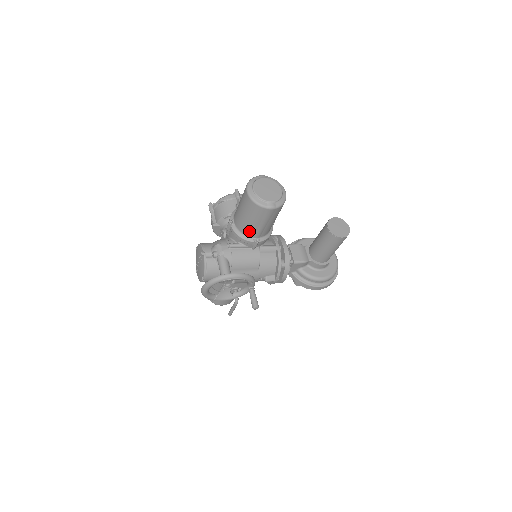
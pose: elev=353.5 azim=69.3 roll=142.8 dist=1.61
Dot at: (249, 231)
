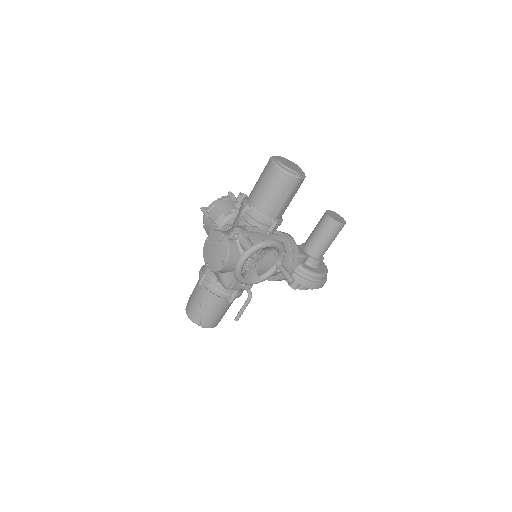
Dot at: (270, 209)
